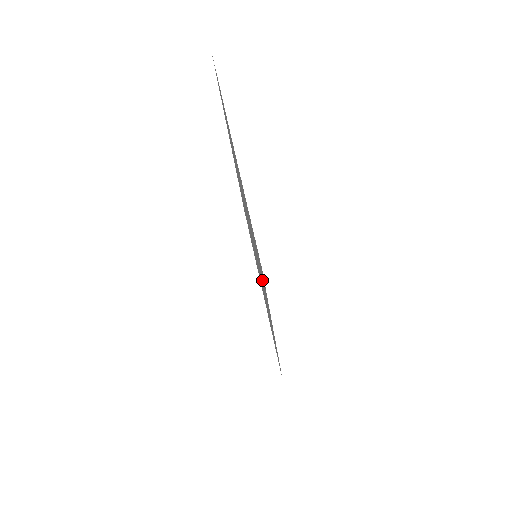
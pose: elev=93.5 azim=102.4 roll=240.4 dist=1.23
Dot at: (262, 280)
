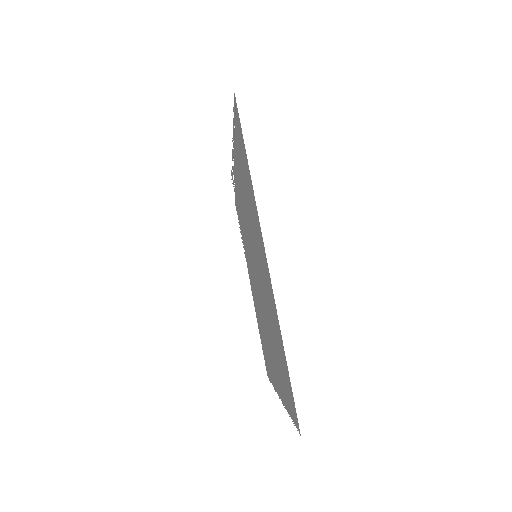
Dot at: (251, 204)
